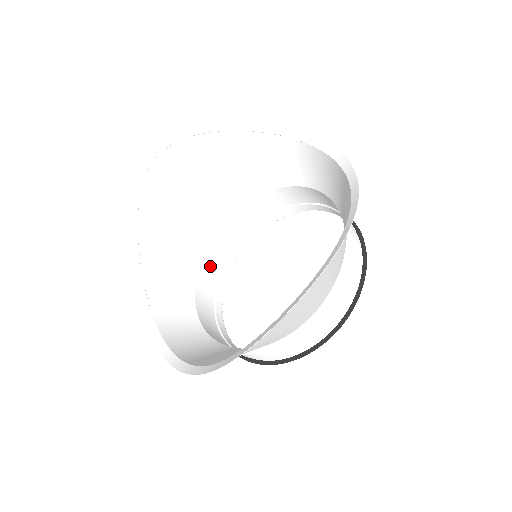
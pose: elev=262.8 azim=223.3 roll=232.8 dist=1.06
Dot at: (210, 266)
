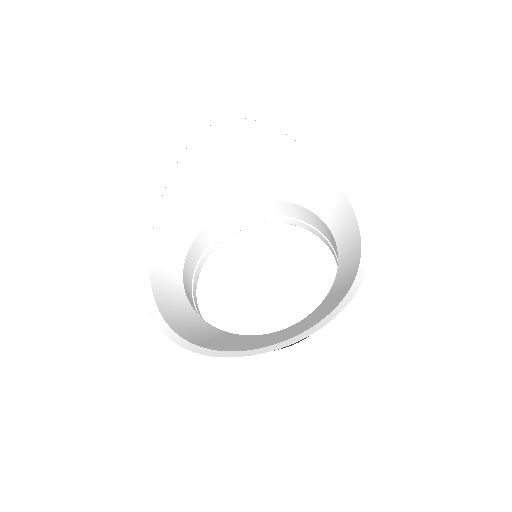
Dot at: (212, 229)
